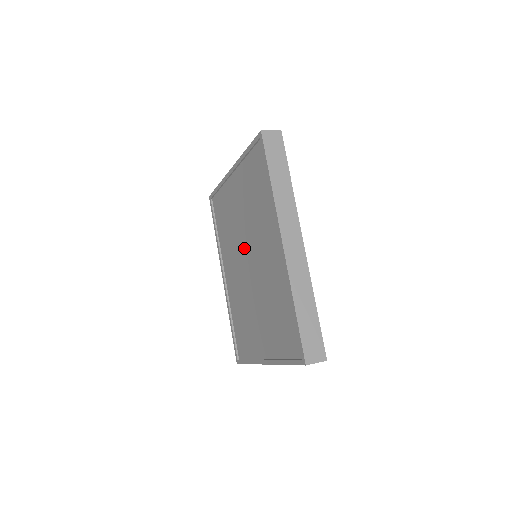
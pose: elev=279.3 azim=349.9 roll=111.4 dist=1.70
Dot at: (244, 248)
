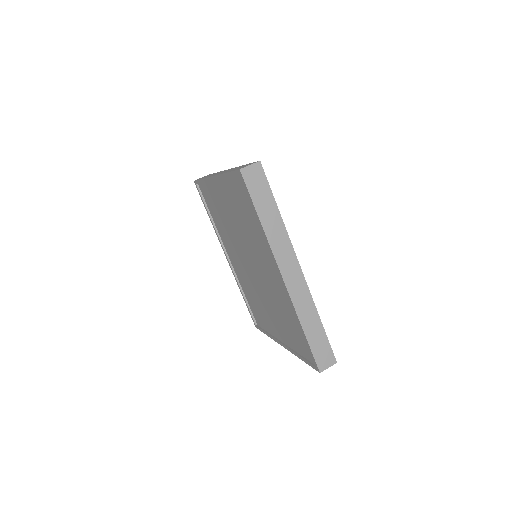
Dot at: (243, 249)
